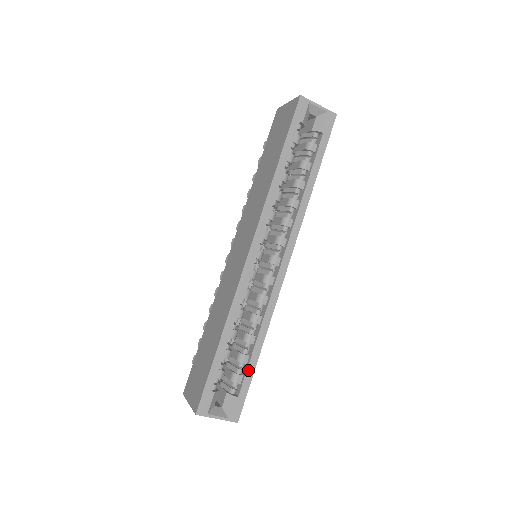
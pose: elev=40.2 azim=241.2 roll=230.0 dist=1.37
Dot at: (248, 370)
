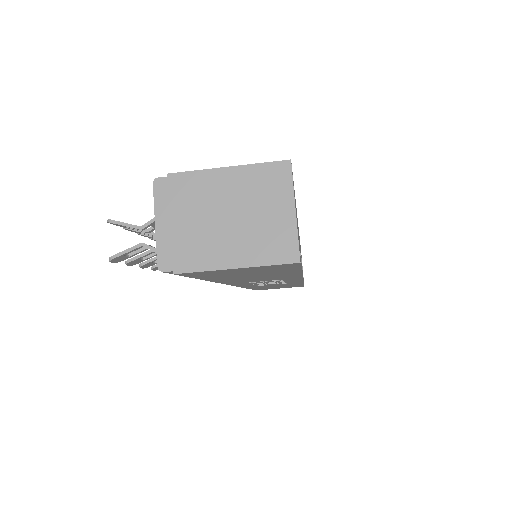
Dot at: occluded
